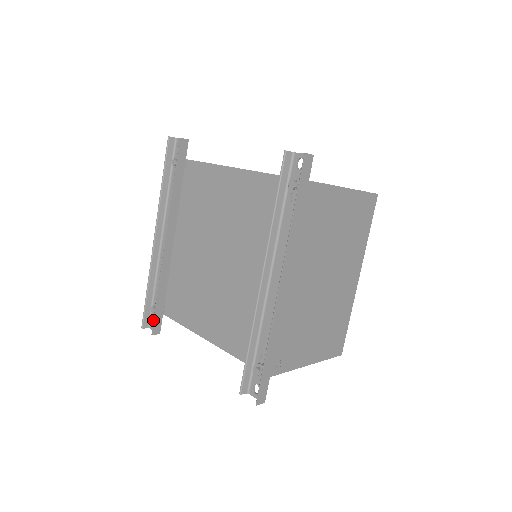
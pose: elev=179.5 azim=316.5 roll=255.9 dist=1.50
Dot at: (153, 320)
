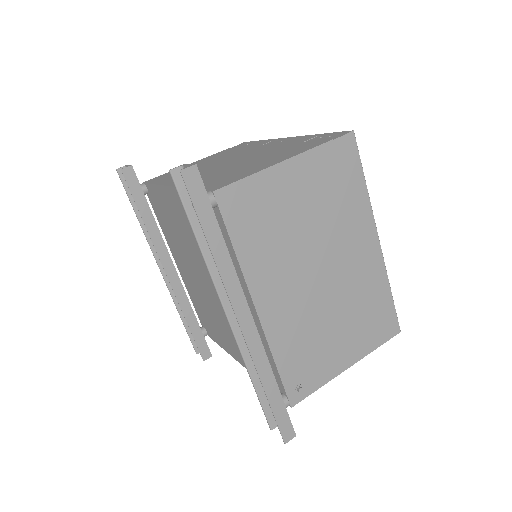
Dot at: occluded
